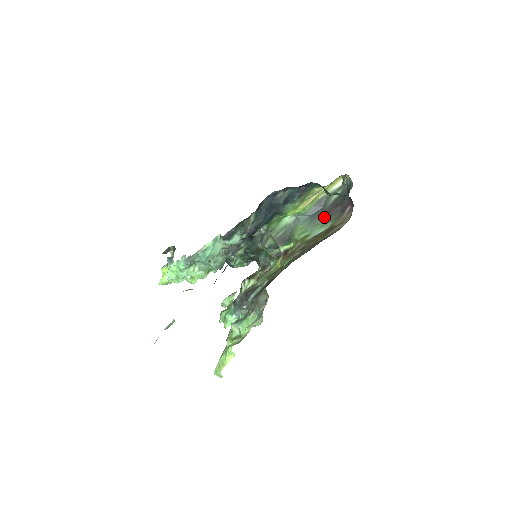
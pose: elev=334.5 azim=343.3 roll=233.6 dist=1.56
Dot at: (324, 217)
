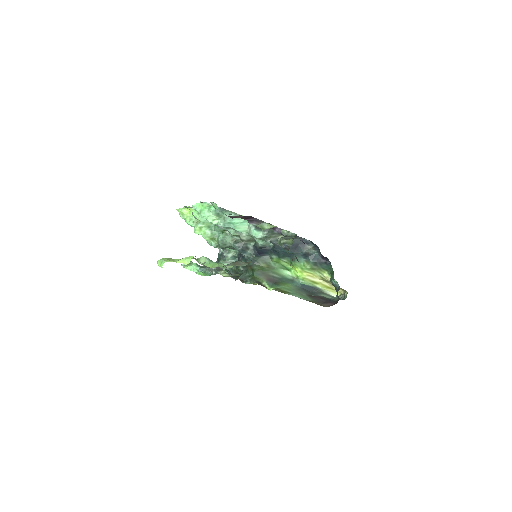
Dot at: (309, 295)
